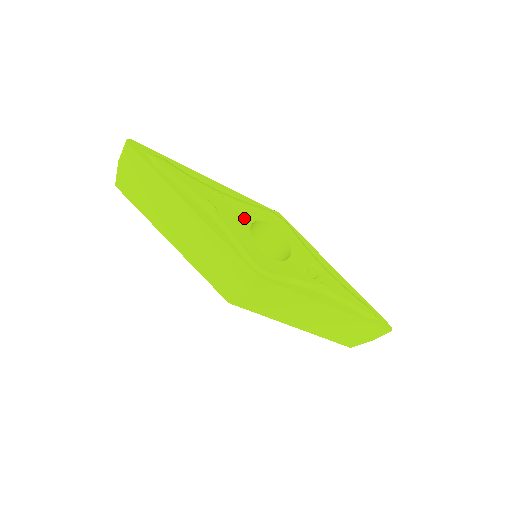
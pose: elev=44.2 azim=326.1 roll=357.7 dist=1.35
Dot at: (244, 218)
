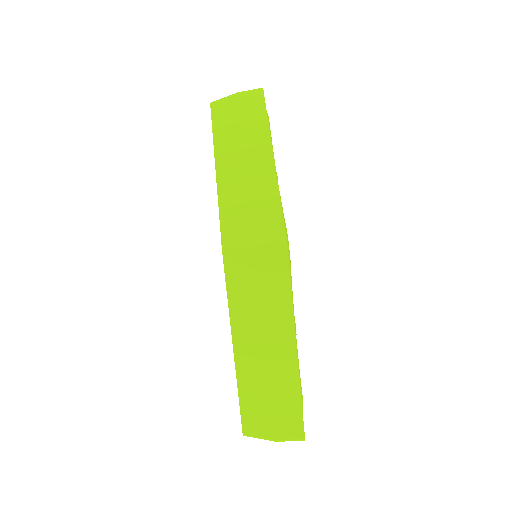
Dot at: occluded
